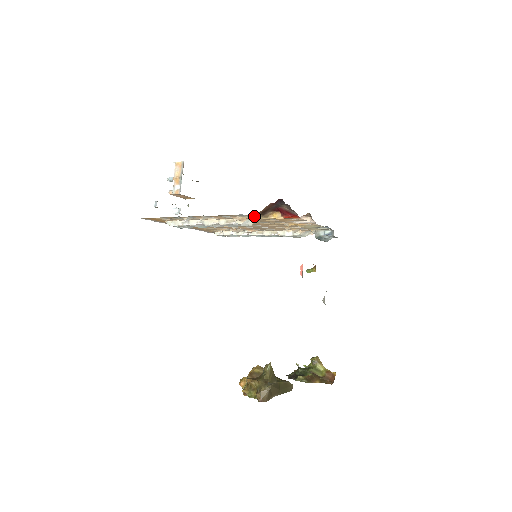
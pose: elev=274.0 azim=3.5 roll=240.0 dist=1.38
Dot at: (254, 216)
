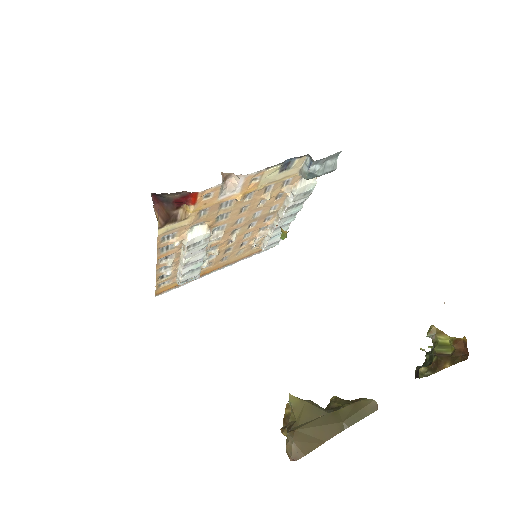
Dot at: (173, 228)
